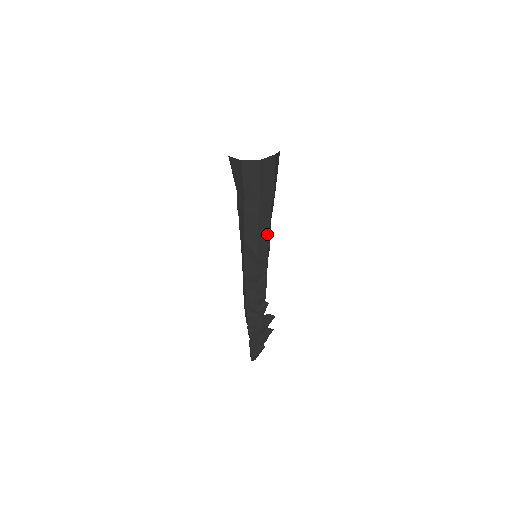
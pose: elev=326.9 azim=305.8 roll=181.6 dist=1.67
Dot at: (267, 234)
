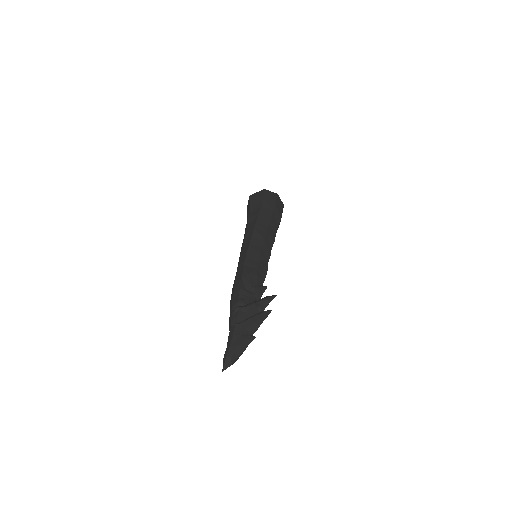
Dot at: (273, 237)
